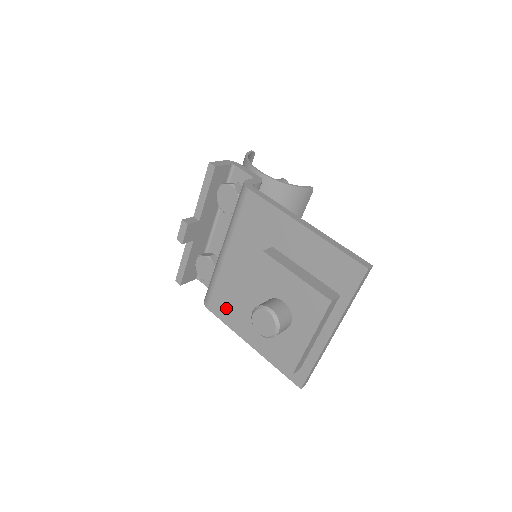
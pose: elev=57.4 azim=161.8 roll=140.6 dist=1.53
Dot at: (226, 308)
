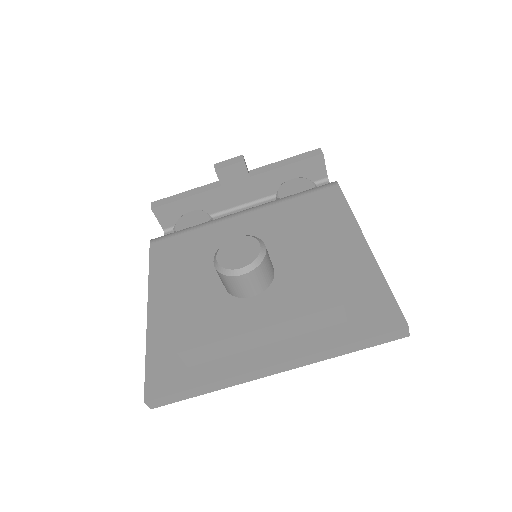
Dot at: (173, 256)
